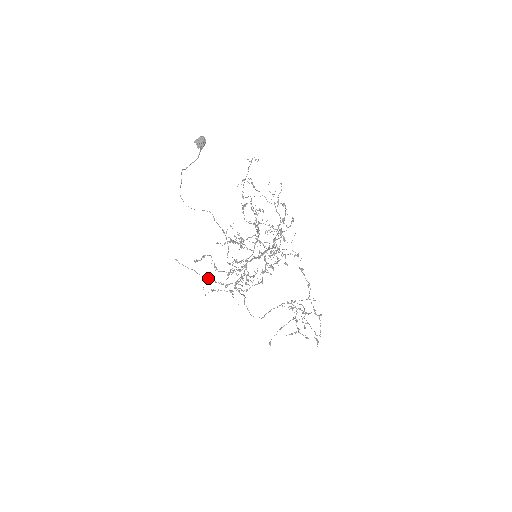
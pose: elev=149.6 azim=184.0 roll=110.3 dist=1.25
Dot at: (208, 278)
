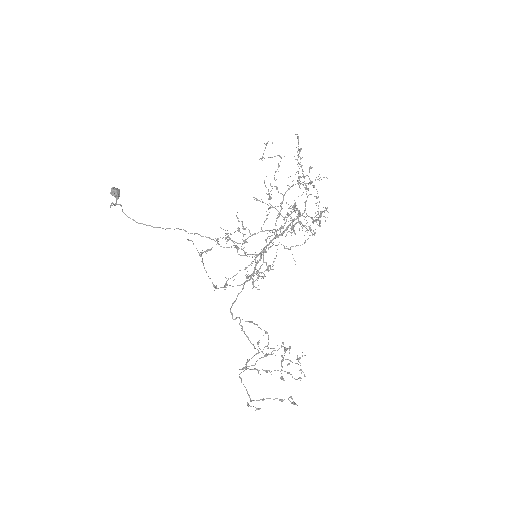
Dot at: (212, 282)
